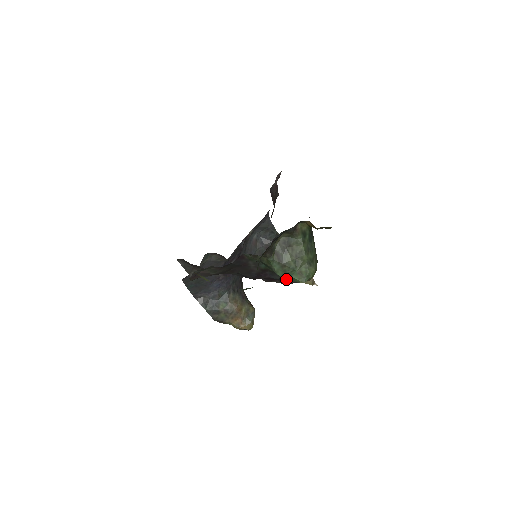
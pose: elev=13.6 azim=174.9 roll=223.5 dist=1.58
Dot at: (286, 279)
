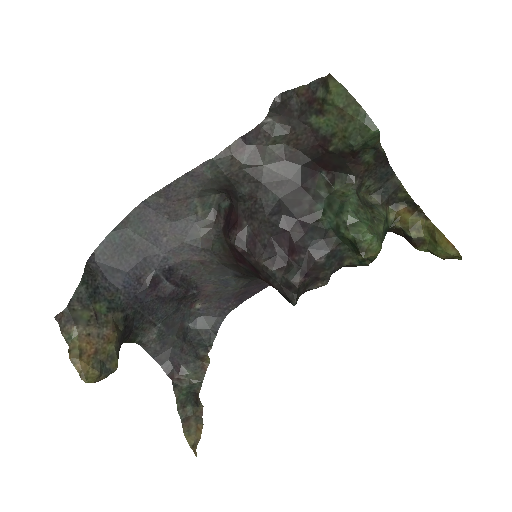
Dot at: (315, 257)
